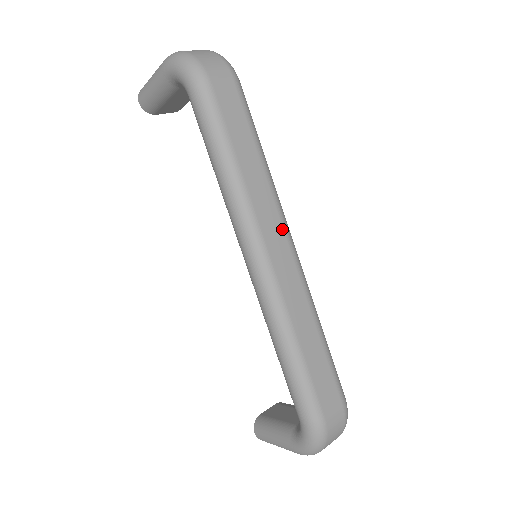
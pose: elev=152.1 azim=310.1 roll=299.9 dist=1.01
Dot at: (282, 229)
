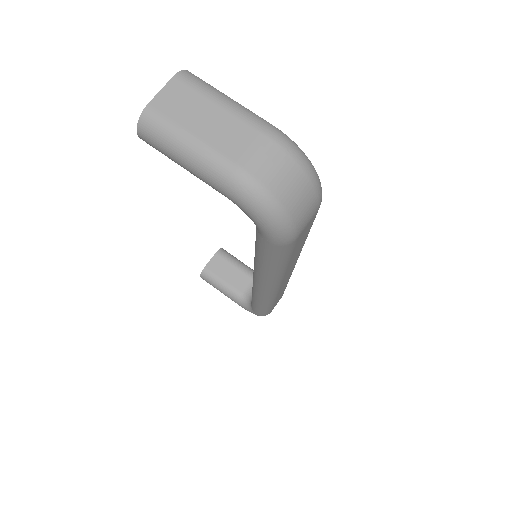
Dot at: occluded
